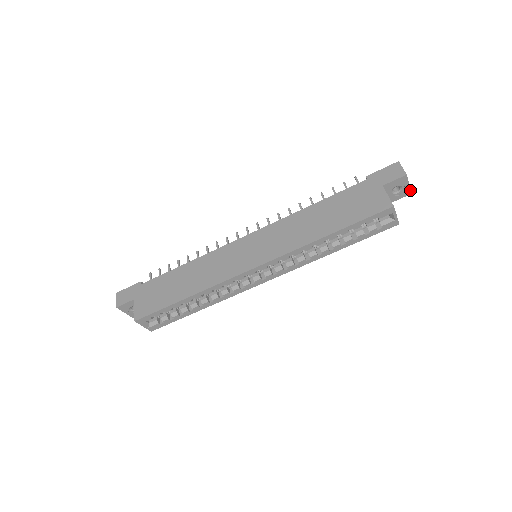
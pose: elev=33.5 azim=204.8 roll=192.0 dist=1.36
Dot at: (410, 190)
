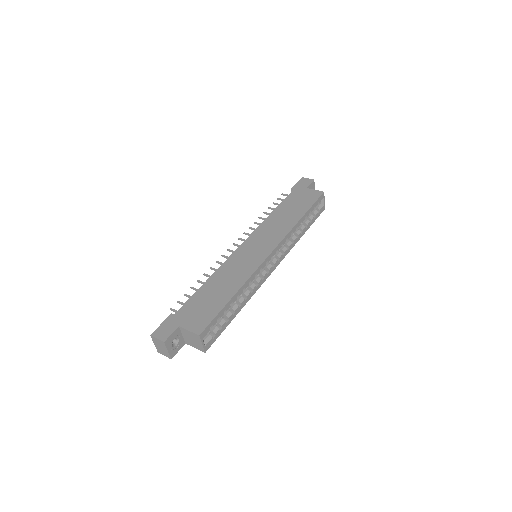
Dot at: occluded
